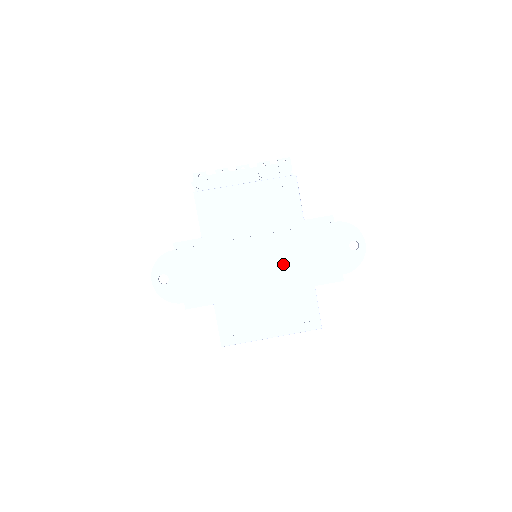
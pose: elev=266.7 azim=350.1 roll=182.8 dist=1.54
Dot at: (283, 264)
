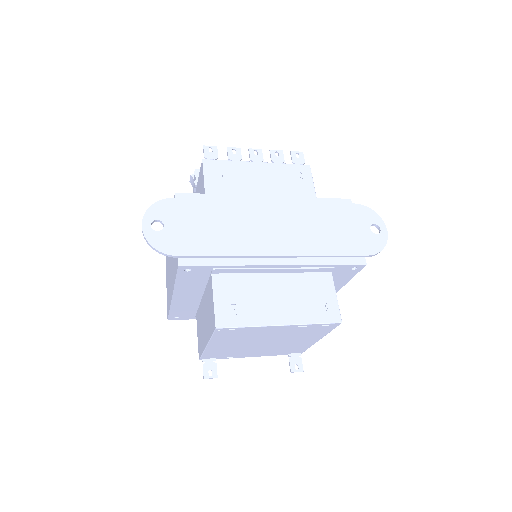
Dot at: (300, 234)
